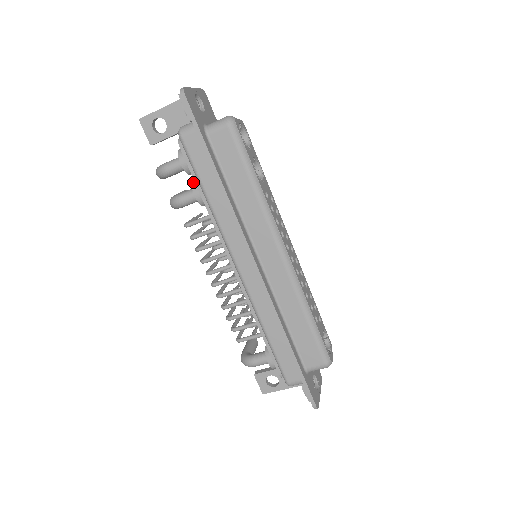
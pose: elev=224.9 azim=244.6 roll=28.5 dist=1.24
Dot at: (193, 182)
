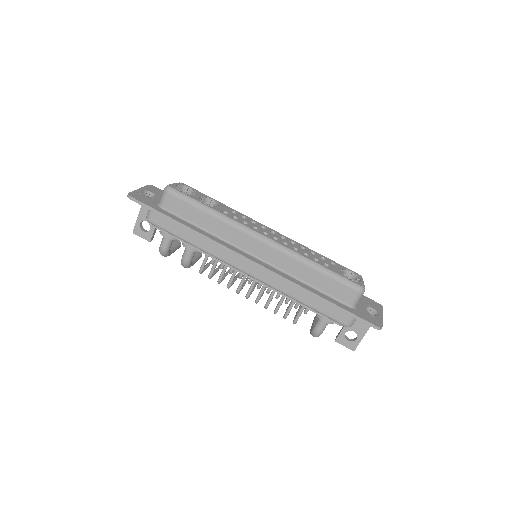
Dot at: occluded
